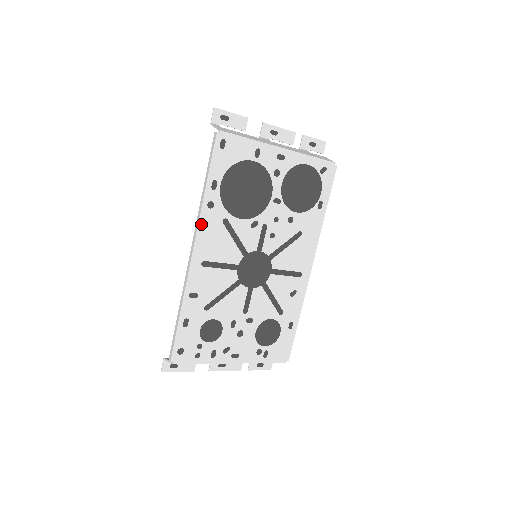
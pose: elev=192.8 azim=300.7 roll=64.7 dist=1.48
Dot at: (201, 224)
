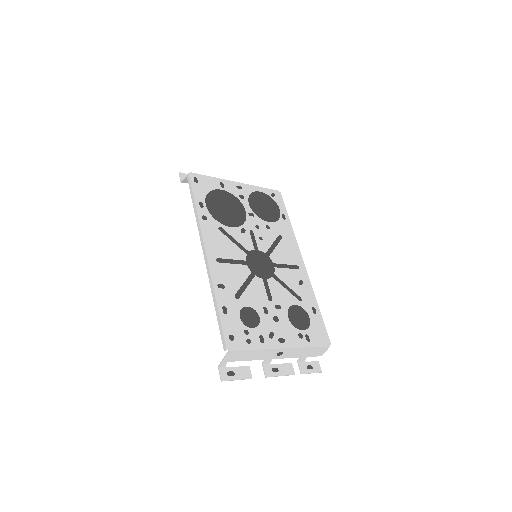
Dot at: (203, 231)
